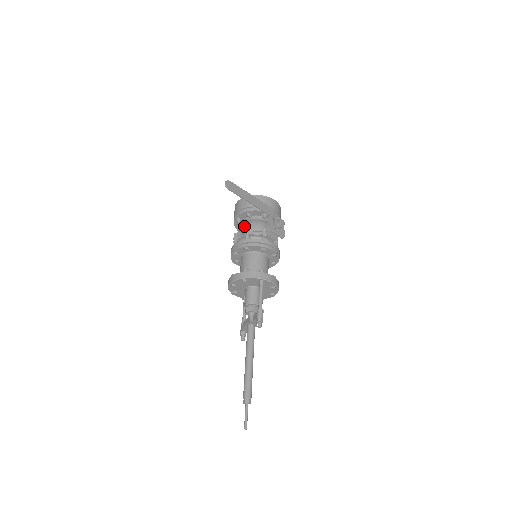
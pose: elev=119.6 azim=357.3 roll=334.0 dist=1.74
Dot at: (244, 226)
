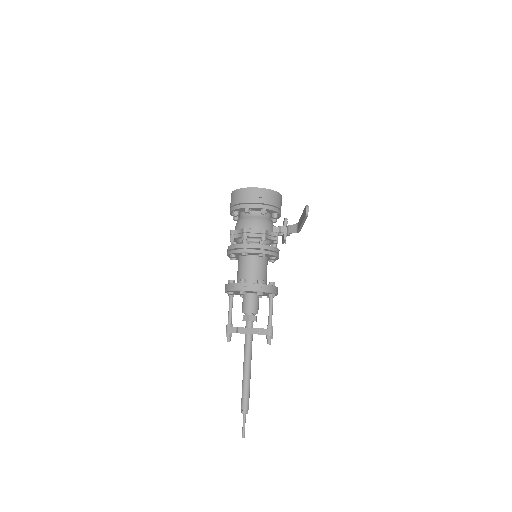
Dot at: (256, 223)
